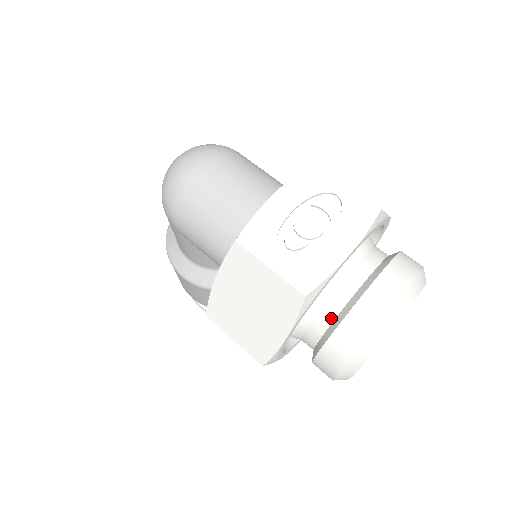
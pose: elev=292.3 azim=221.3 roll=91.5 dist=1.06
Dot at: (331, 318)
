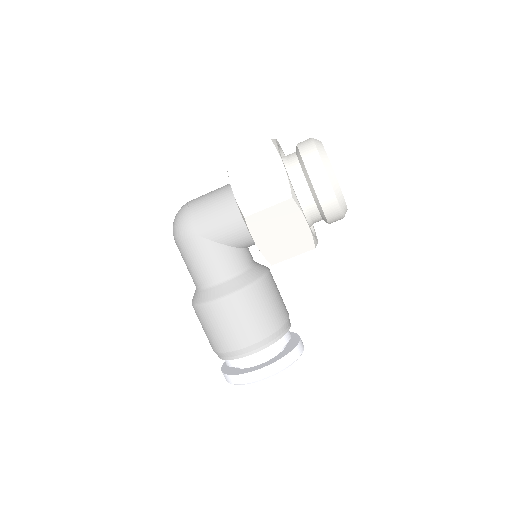
Dot at: (296, 161)
